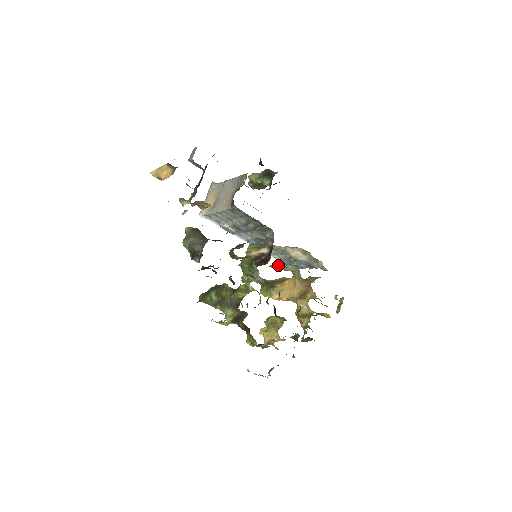
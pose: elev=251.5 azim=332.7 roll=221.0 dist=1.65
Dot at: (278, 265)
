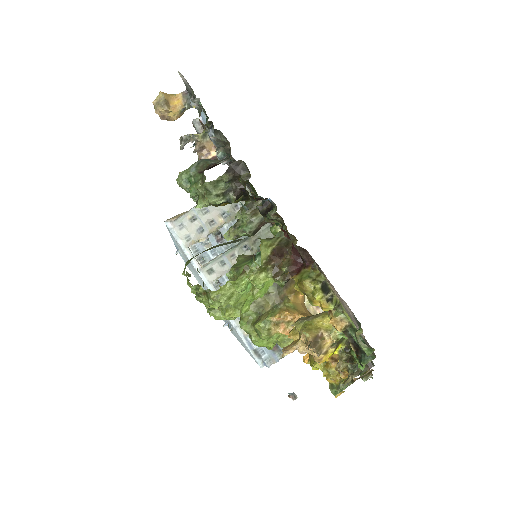
Dot at: occluded
